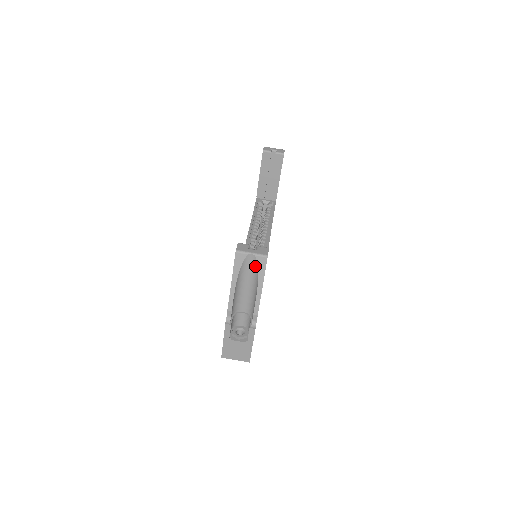
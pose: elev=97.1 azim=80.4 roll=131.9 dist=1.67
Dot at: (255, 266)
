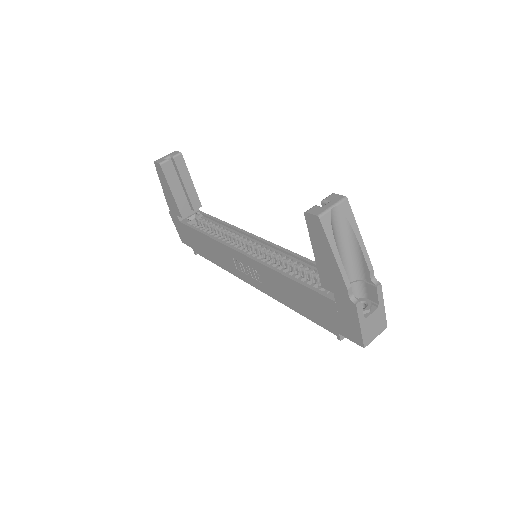
Dot at: (341, 218)
